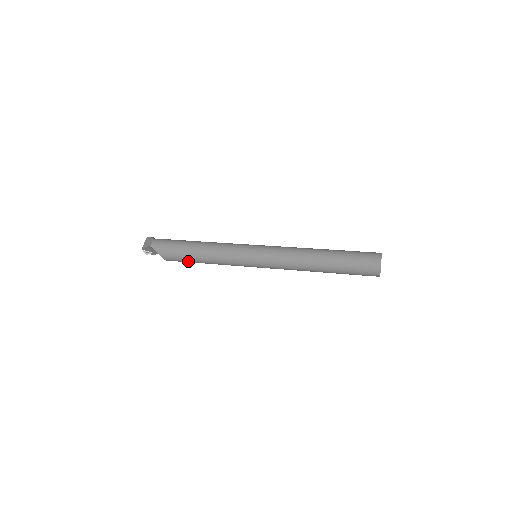
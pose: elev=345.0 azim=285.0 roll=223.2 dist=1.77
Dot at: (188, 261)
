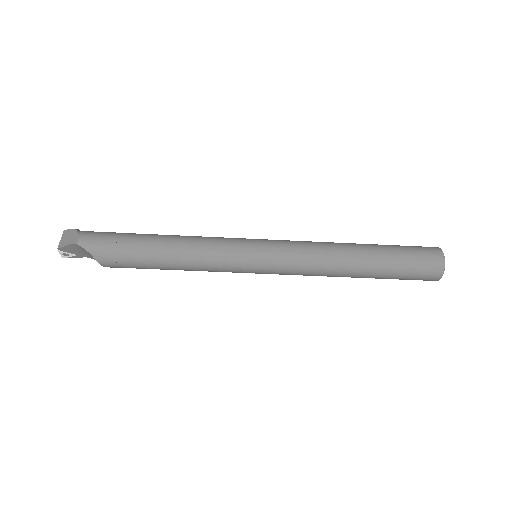
Dot at: (144, 267)
